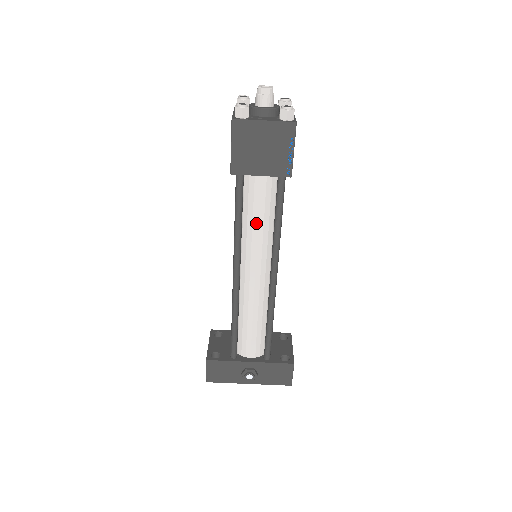
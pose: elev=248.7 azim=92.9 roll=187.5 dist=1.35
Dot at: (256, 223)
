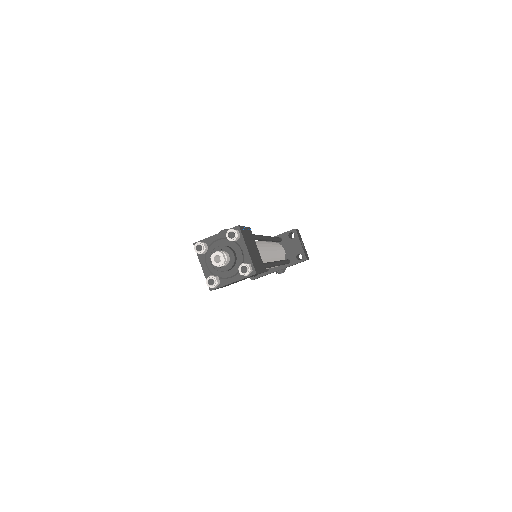
Dot at: occluded
